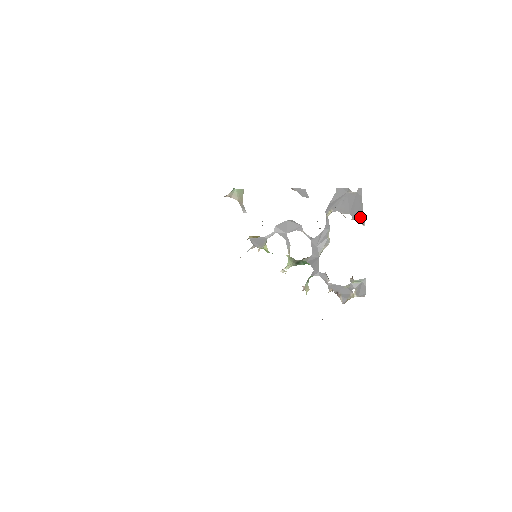
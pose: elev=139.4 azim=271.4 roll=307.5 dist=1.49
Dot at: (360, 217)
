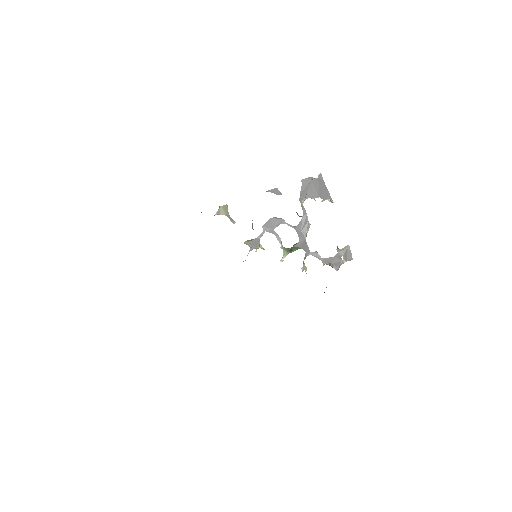
Dot at: (328, 197)
